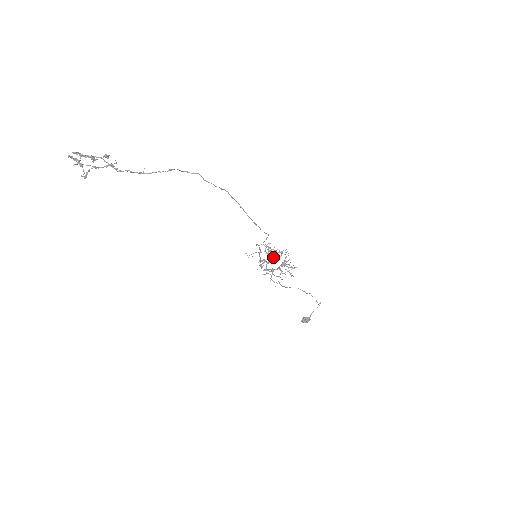
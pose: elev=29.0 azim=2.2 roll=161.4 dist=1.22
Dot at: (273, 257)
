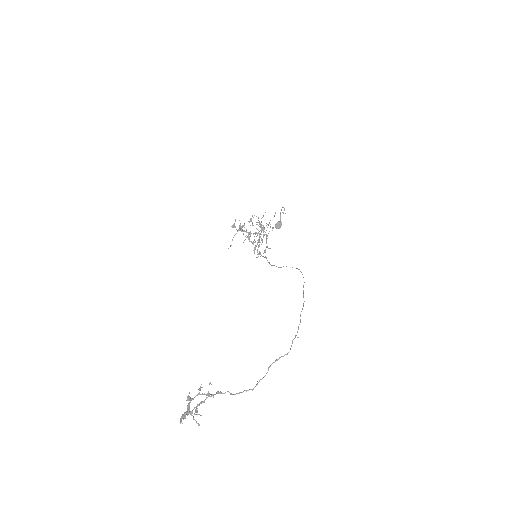
Dot at: occluded
